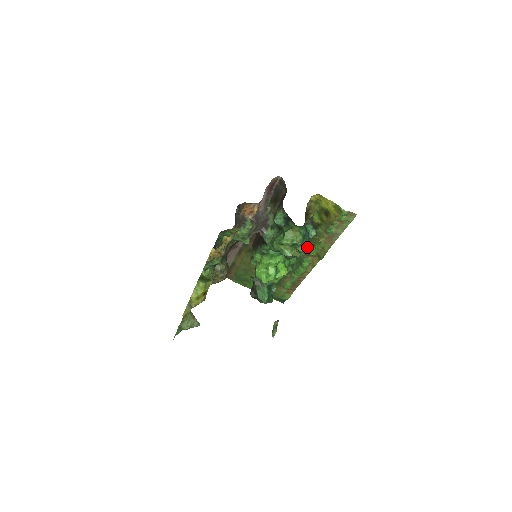
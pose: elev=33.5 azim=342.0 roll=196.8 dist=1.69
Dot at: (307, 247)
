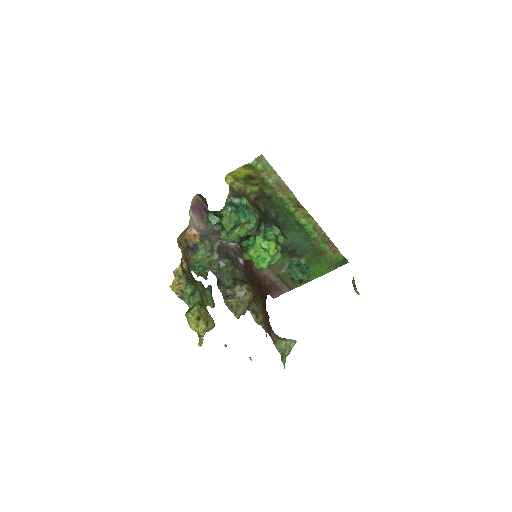
Dot at: (253, 214)
